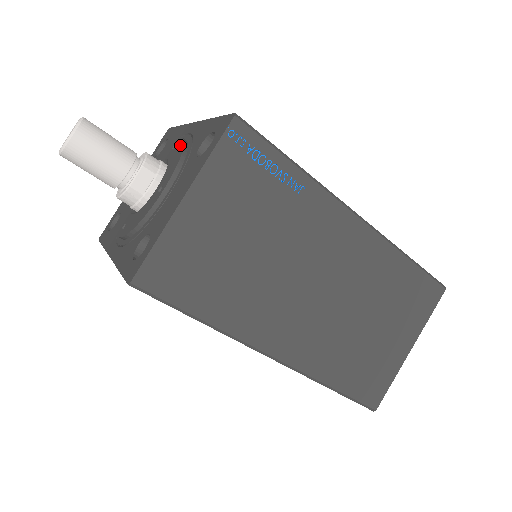
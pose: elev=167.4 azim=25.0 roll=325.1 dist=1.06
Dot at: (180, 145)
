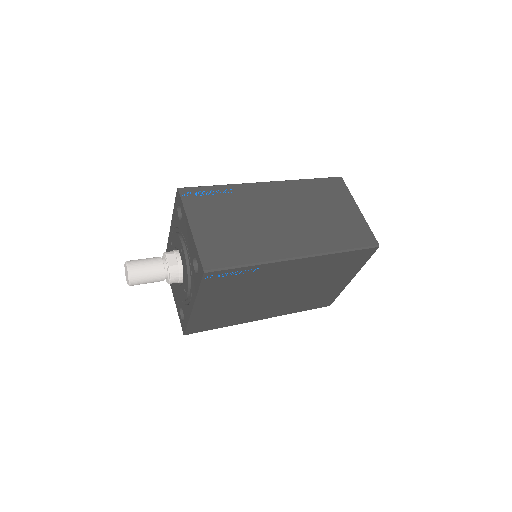
Dot at: (173, 236)
